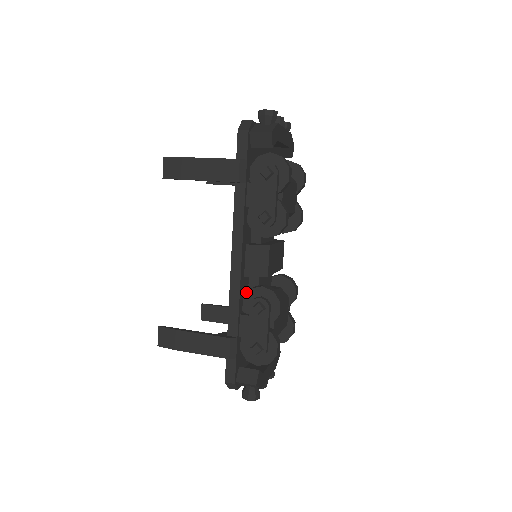
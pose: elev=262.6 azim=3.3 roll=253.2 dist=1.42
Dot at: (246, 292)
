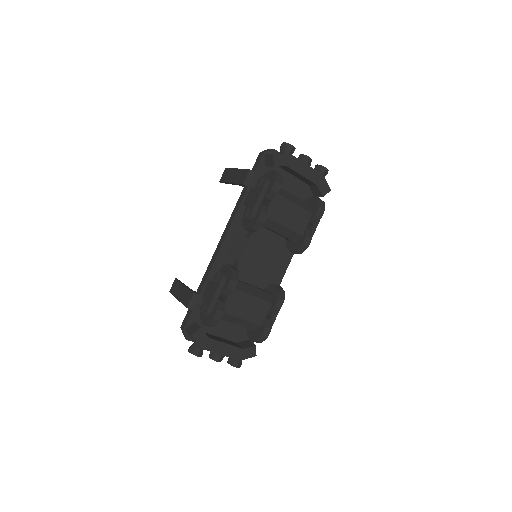
Dot at: occluded
